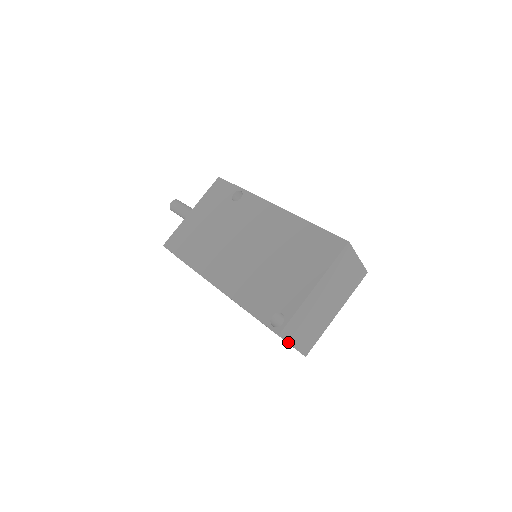
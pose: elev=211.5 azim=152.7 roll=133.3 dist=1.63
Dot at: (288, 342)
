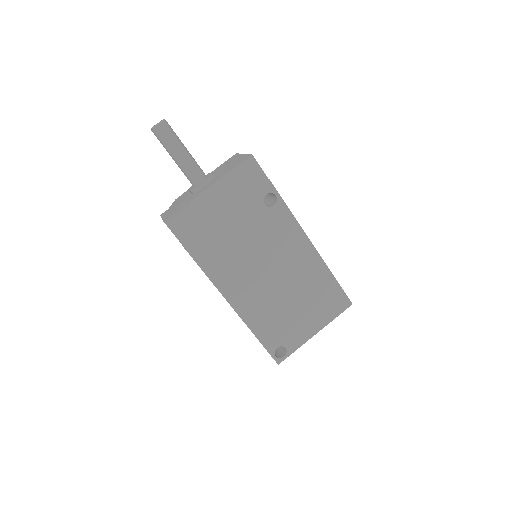
Dot at: occluded
